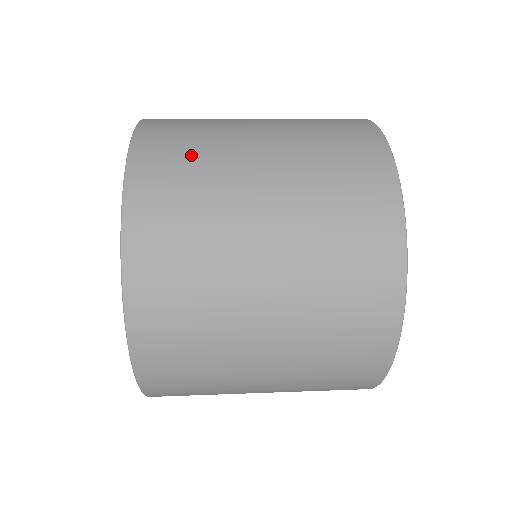
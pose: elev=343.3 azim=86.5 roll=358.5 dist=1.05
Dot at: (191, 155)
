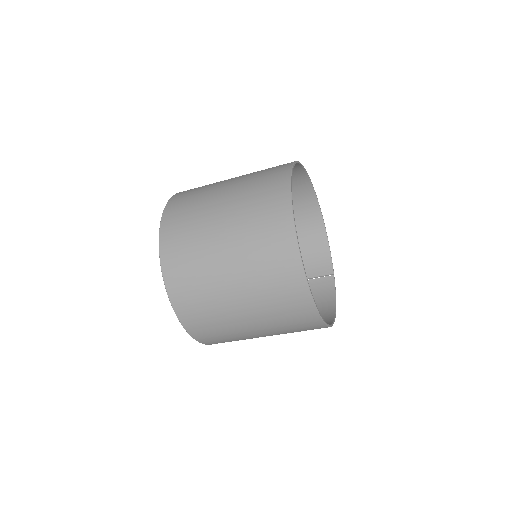
Dot at: occluded
